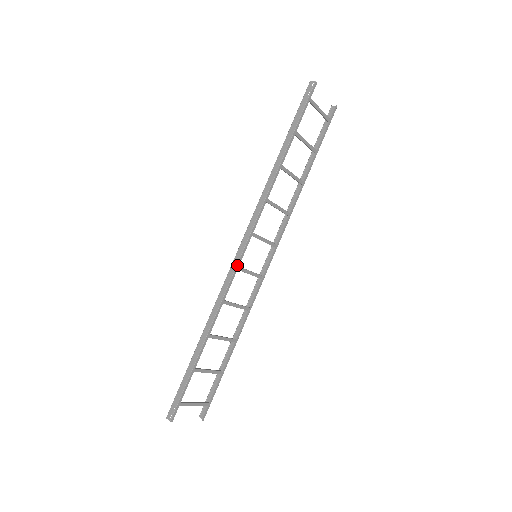
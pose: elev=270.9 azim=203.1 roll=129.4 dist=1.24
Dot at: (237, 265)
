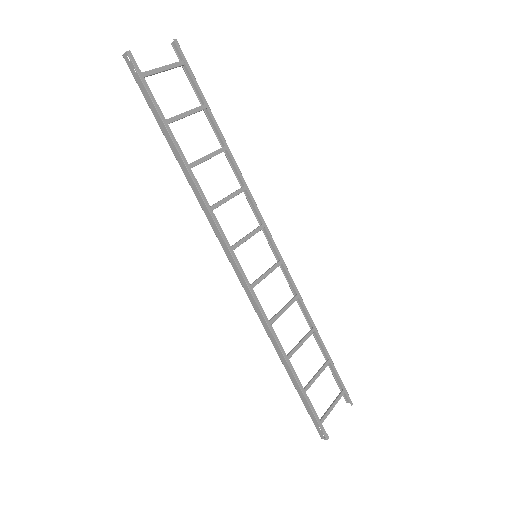
Dot at: (248, 286)
